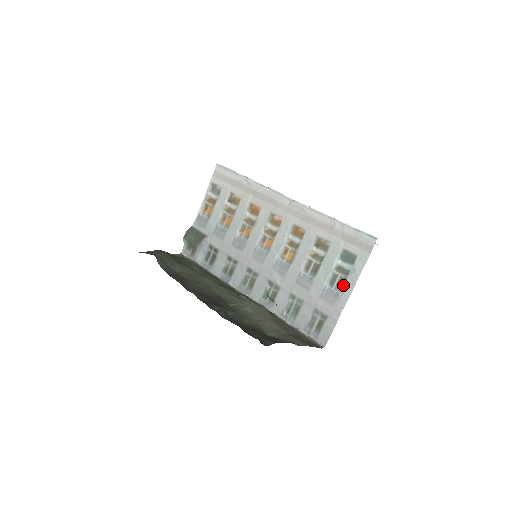
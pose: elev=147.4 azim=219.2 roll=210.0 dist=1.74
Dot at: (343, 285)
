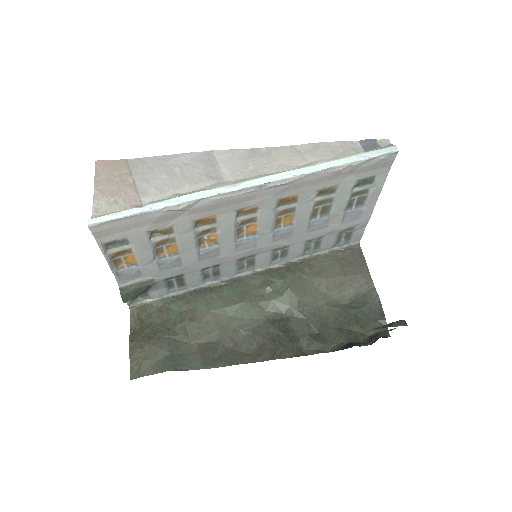
Dot at: (365, 202)
